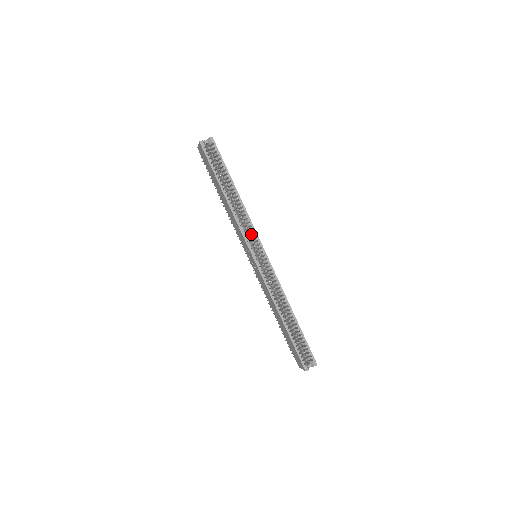
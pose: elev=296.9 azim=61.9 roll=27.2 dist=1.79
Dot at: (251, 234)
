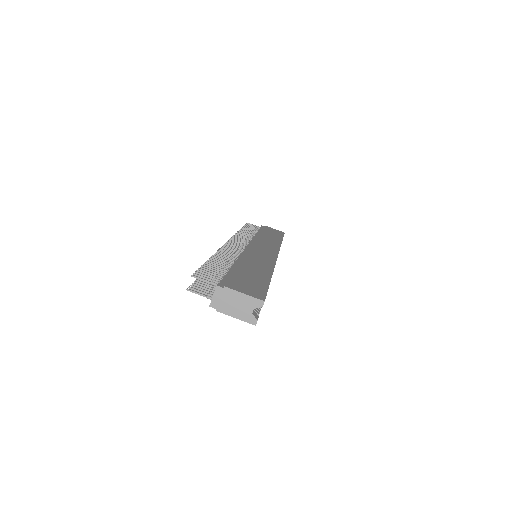
Dot at: occluded
